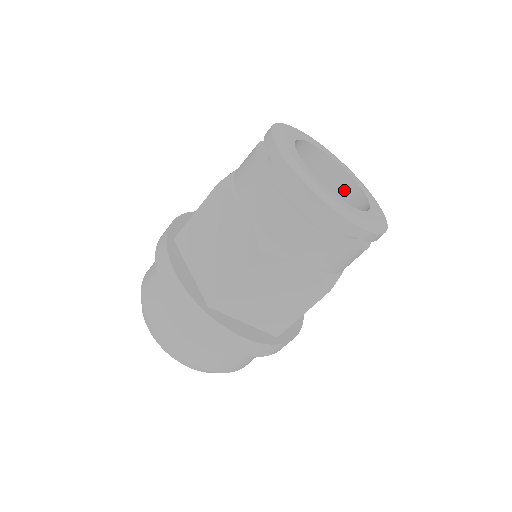
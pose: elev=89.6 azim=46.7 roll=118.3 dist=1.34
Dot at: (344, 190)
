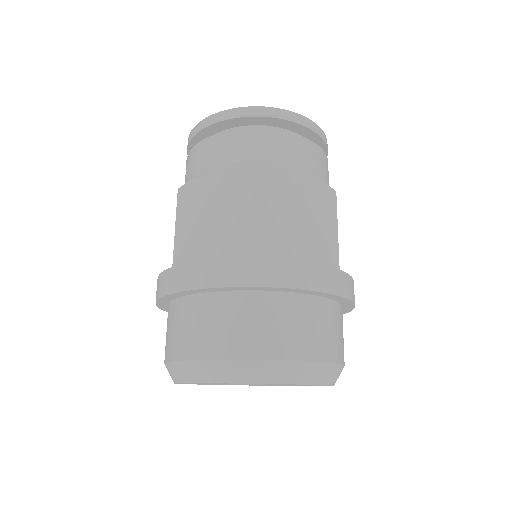
Dot at: occluded
